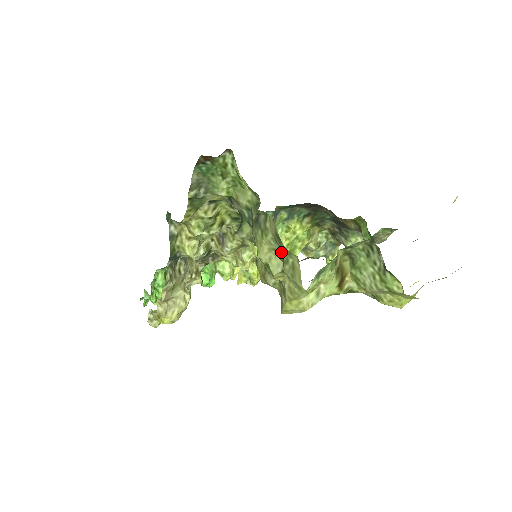
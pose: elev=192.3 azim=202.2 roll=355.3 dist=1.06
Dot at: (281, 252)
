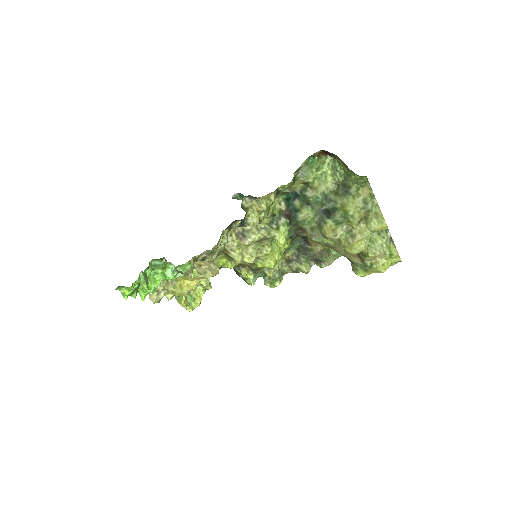
Dot at: (366, 207)
